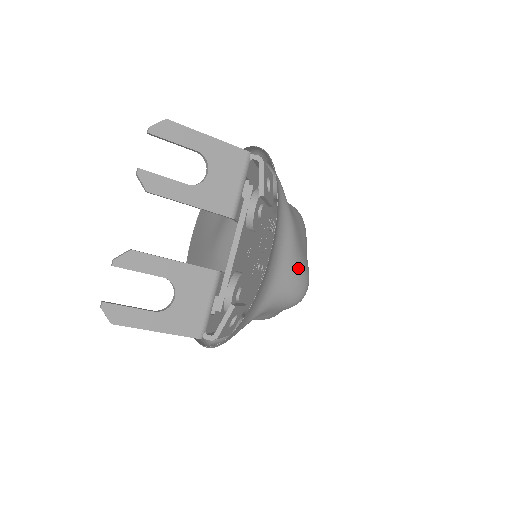
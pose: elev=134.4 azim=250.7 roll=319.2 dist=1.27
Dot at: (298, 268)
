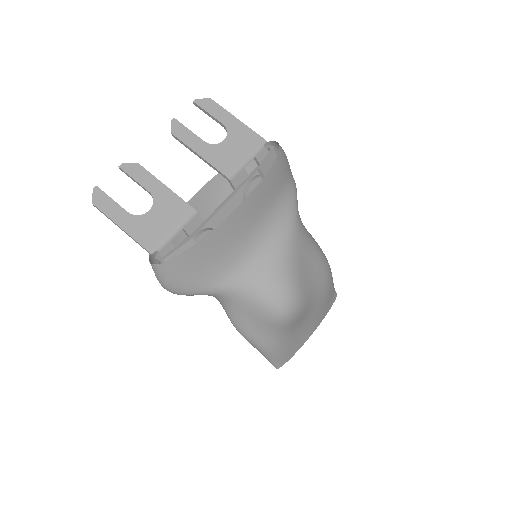
Dot at: (285, 270)
